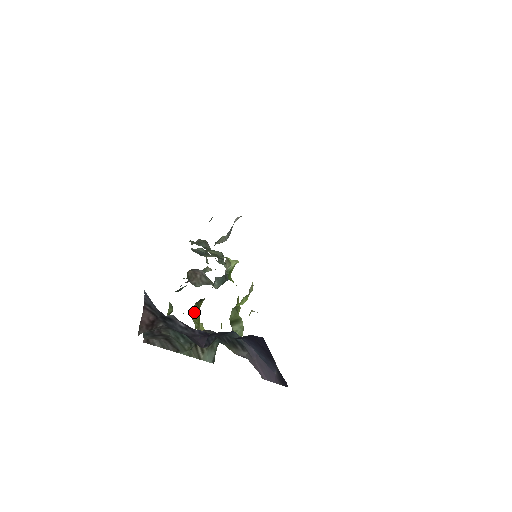
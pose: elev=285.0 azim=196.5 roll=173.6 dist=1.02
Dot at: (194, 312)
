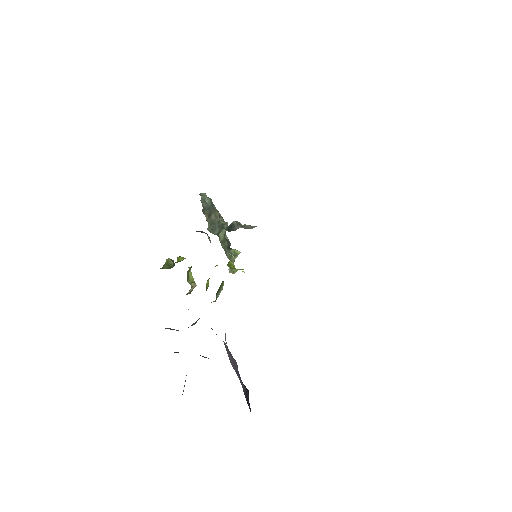
Dot at: occluded
